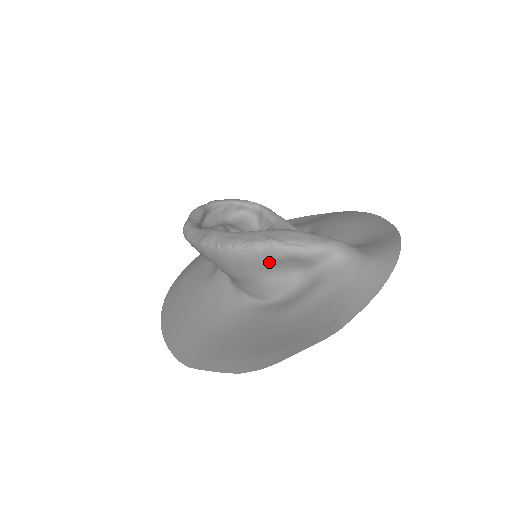
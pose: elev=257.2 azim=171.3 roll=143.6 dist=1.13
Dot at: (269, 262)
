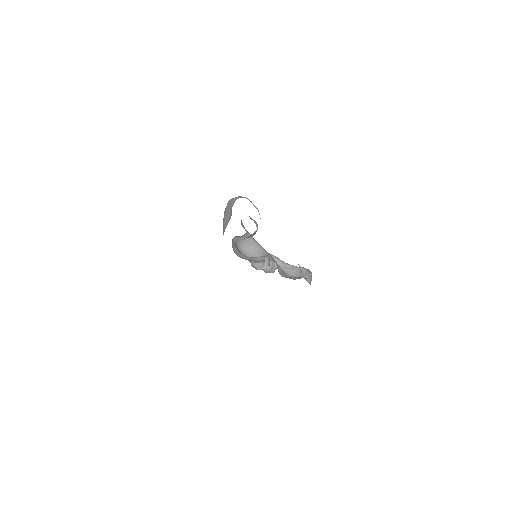
Dot at: (226, 213)
